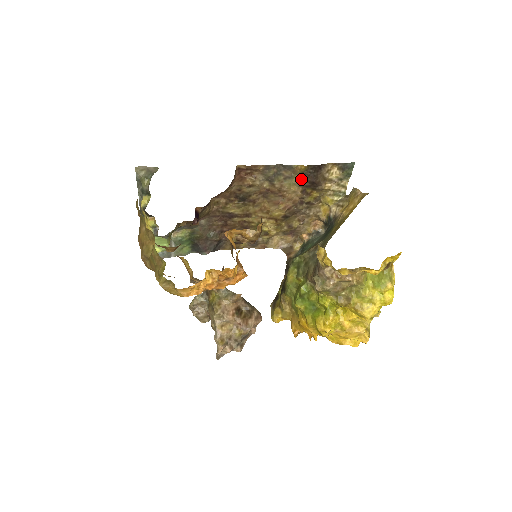
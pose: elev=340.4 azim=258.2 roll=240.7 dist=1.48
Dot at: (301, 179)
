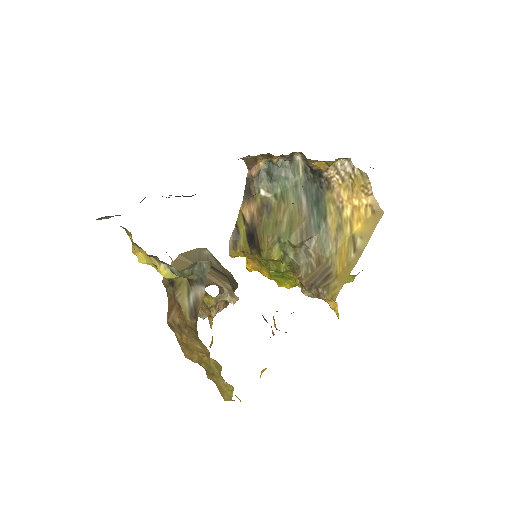
Dot at: occluded
